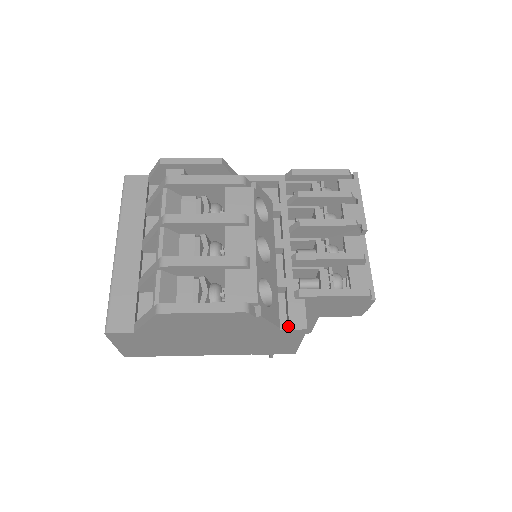
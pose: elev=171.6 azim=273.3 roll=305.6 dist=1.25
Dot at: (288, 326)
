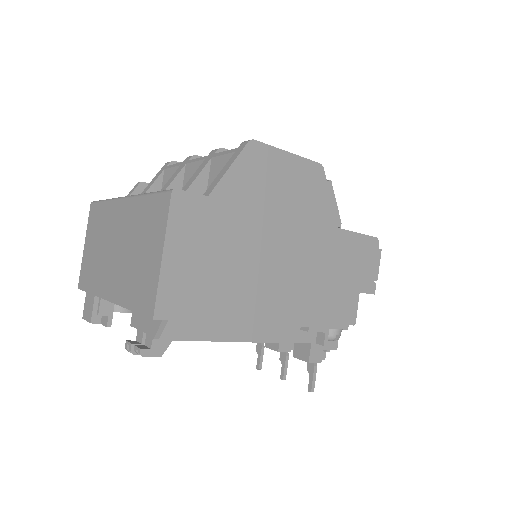
Dot at: (344, 230)
